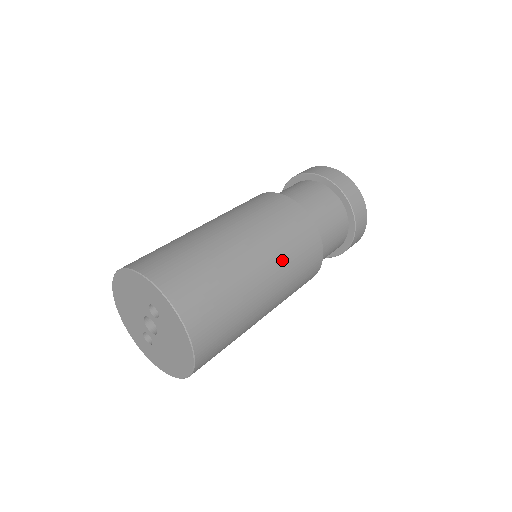
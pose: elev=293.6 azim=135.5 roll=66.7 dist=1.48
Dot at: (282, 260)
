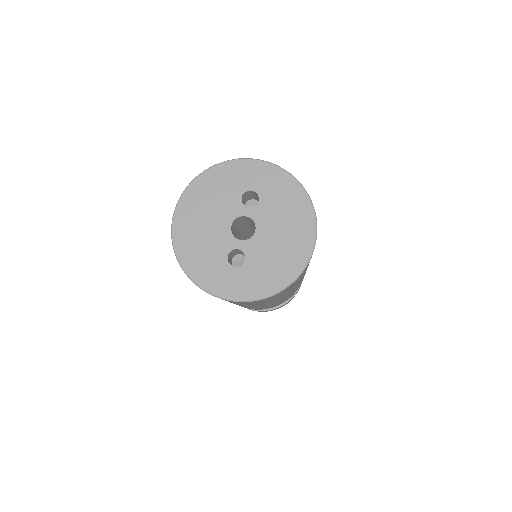
Dot at: occluded
